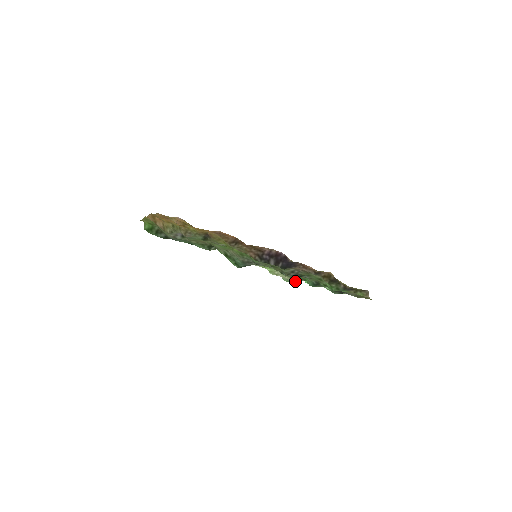
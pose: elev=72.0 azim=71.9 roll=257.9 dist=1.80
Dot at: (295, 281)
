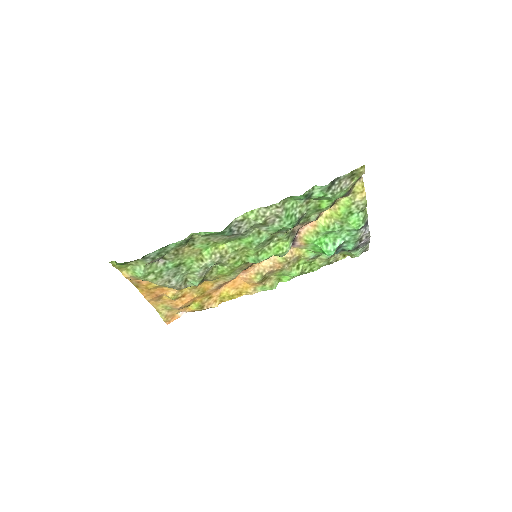
Dot at: (291, 219)
